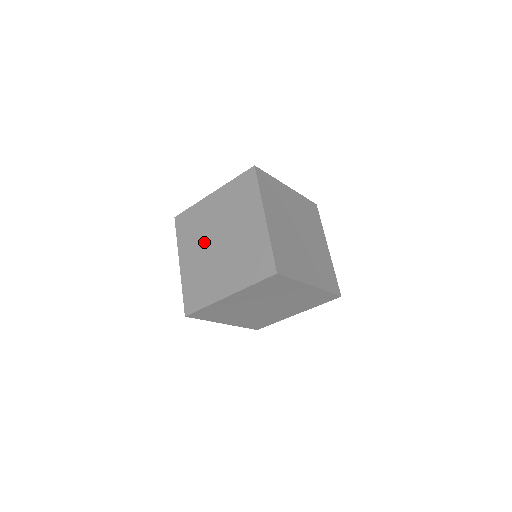
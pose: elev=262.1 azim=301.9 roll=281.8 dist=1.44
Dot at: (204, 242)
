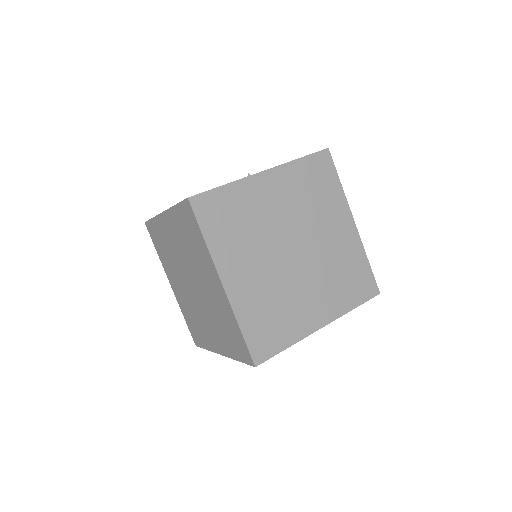
Dot at: (180, 275)
